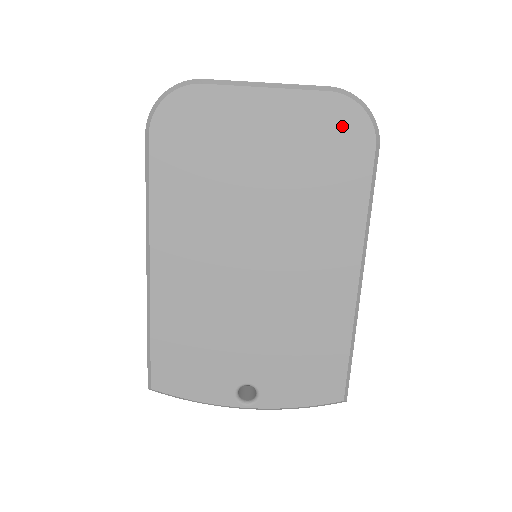
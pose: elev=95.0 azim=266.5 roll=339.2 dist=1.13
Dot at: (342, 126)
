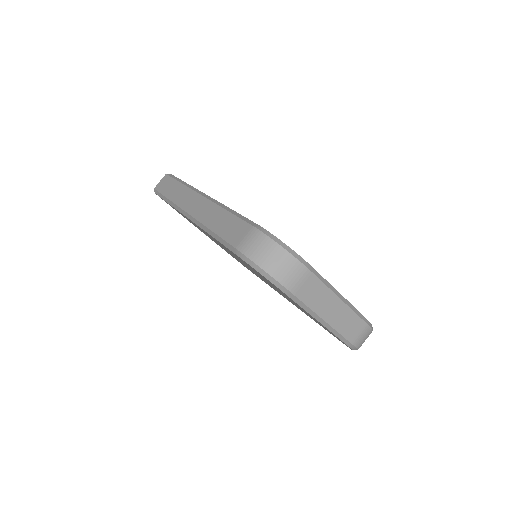
Dot at: occluded
